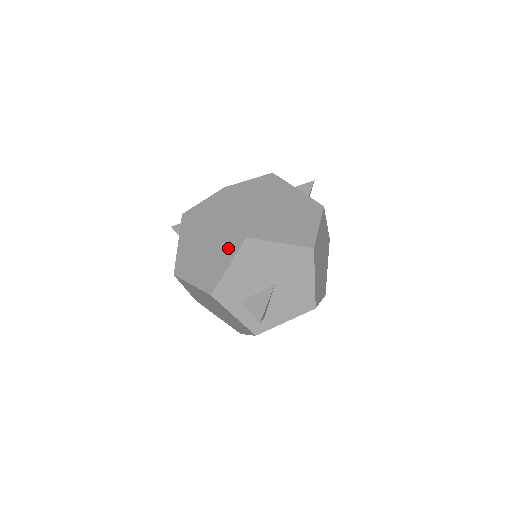
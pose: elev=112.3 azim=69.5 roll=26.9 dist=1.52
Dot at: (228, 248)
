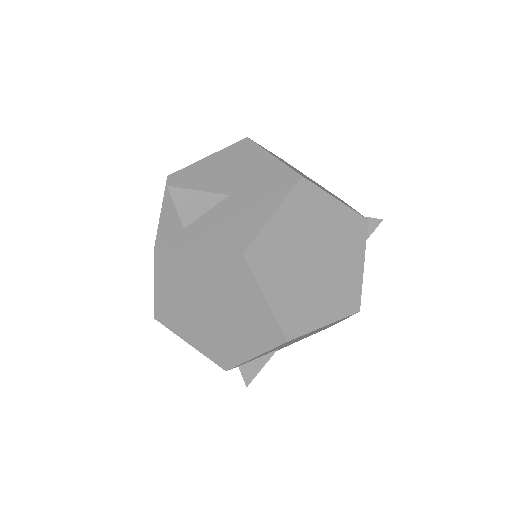
Dot at: occluded
